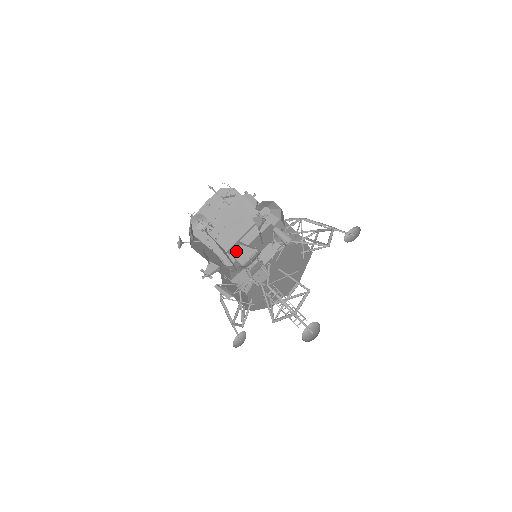
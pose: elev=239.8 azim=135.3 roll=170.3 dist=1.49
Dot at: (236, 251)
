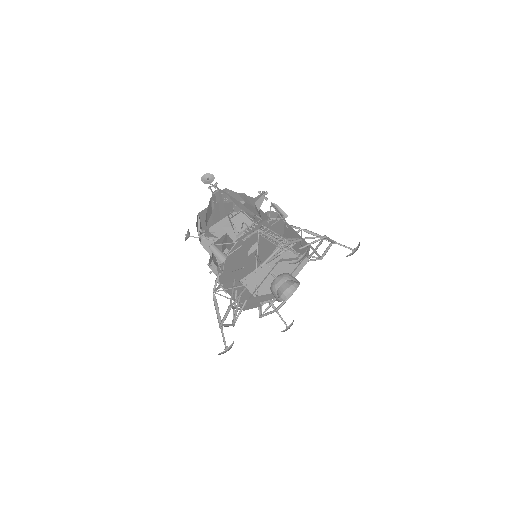
Dot at: (235, 219)
